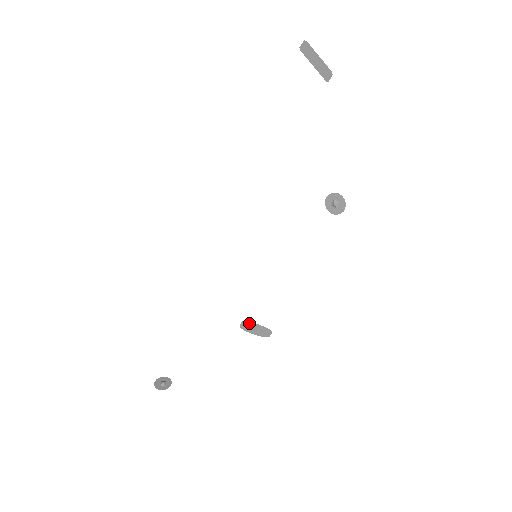
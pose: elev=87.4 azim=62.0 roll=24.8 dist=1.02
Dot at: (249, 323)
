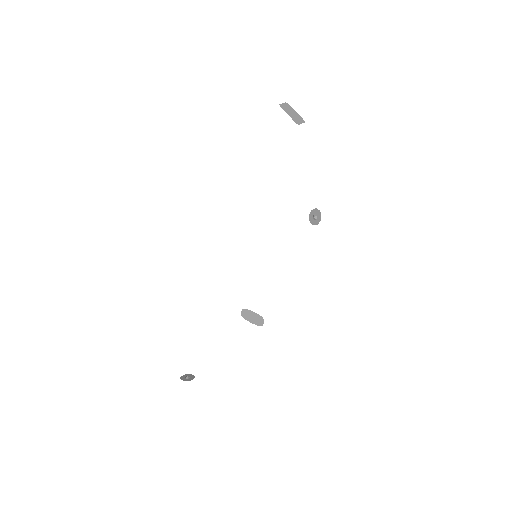
Dot at: (247, 311)
